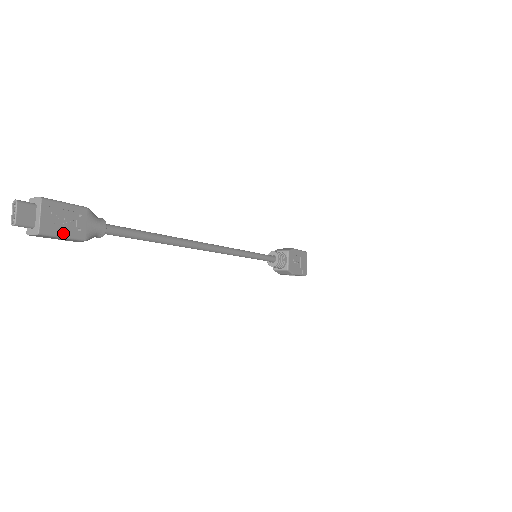
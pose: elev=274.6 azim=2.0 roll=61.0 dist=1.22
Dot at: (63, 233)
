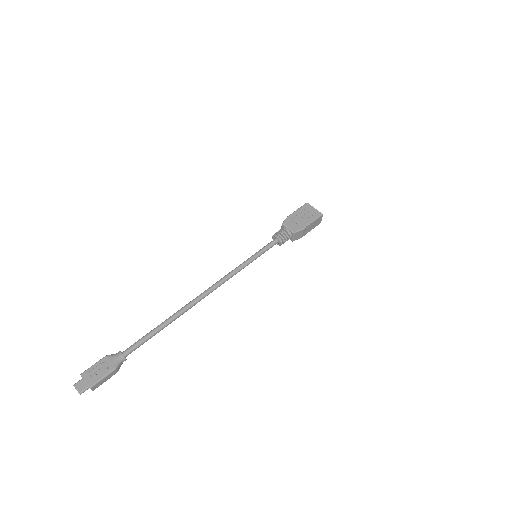
Dot at: (101, 377)
